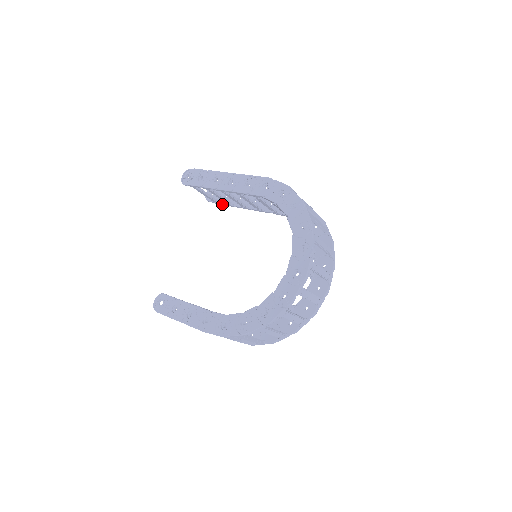
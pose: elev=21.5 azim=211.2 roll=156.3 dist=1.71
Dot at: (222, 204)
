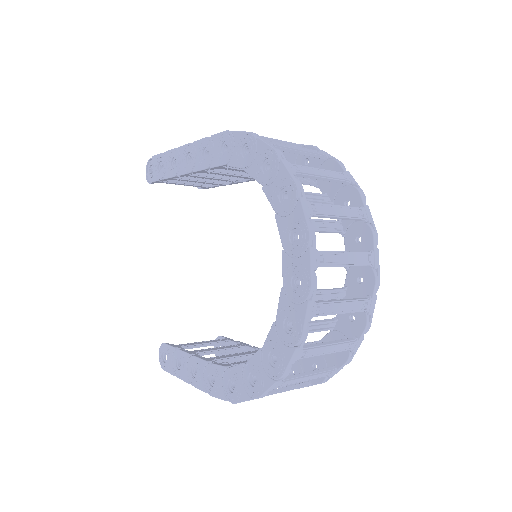
Dot at: (214, 187)
